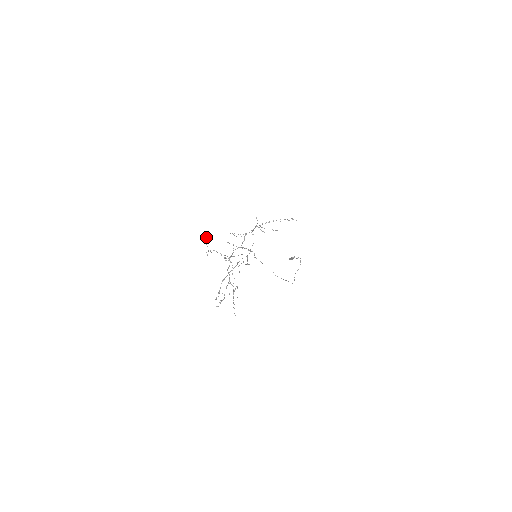
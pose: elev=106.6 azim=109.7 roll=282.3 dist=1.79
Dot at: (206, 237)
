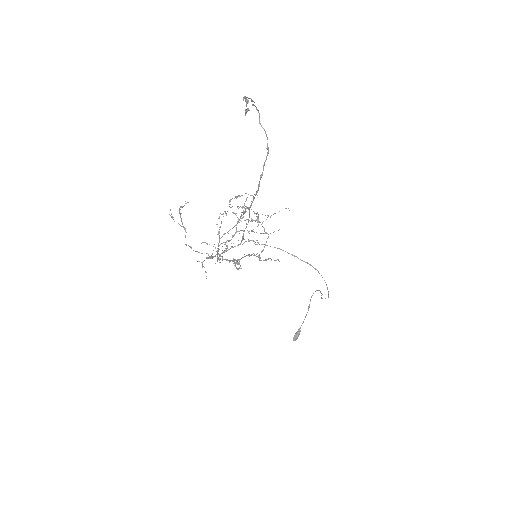
Dot at: occluded
